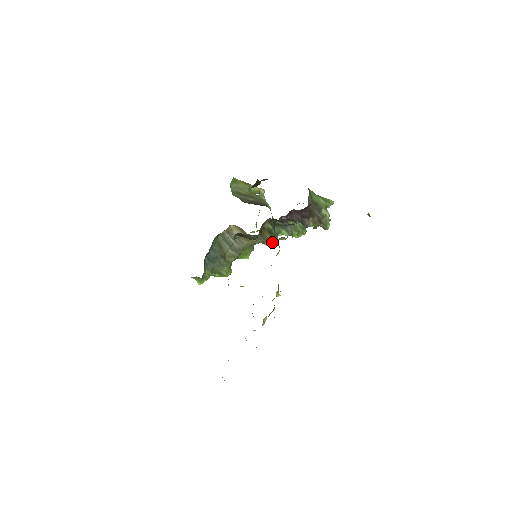
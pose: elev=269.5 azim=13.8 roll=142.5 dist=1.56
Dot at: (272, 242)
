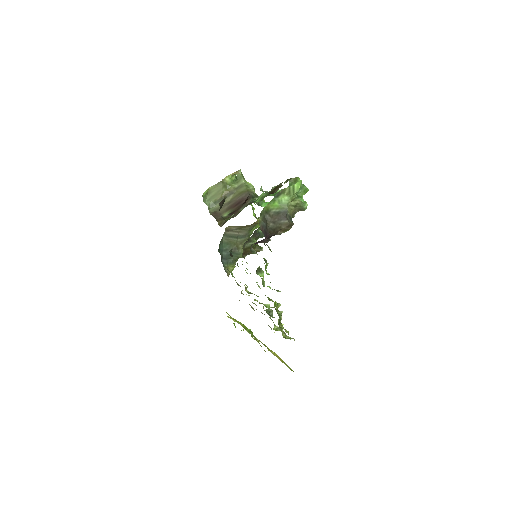
Dot at: occluded
